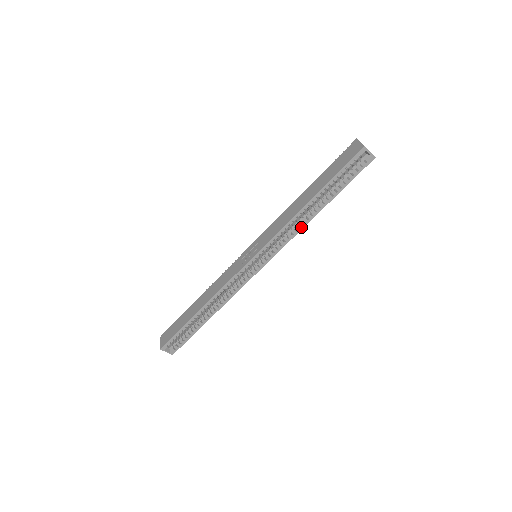
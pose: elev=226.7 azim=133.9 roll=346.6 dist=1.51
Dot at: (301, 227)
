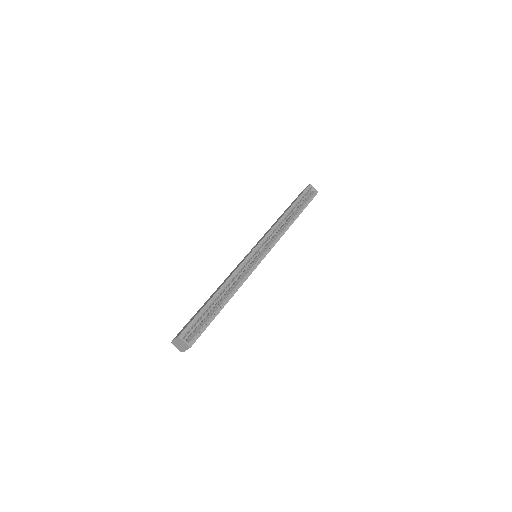
Dot at: (286, 229)
